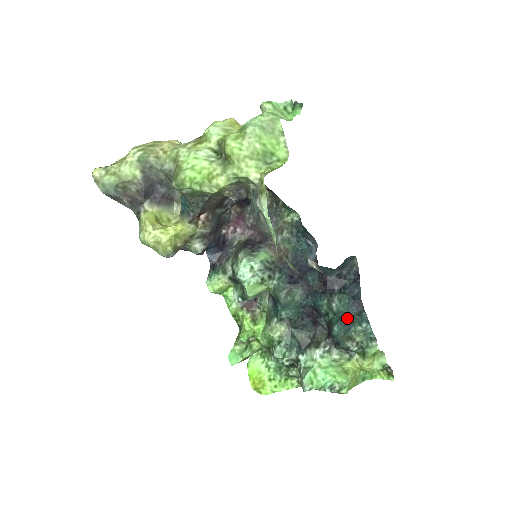
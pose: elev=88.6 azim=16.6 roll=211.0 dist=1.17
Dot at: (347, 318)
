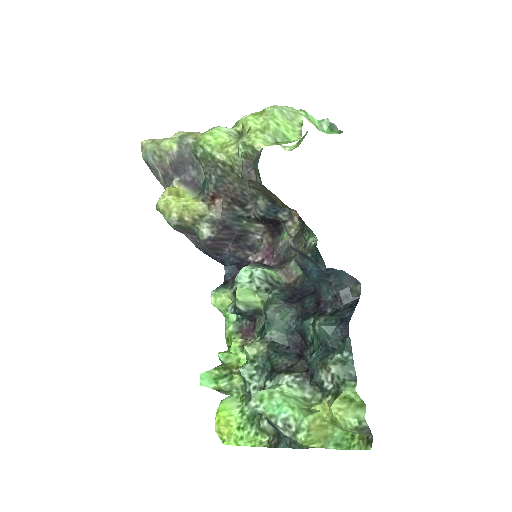
Dot at: (329, 343)
